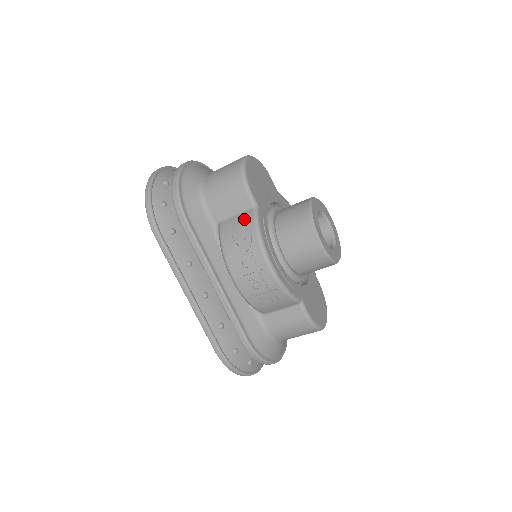
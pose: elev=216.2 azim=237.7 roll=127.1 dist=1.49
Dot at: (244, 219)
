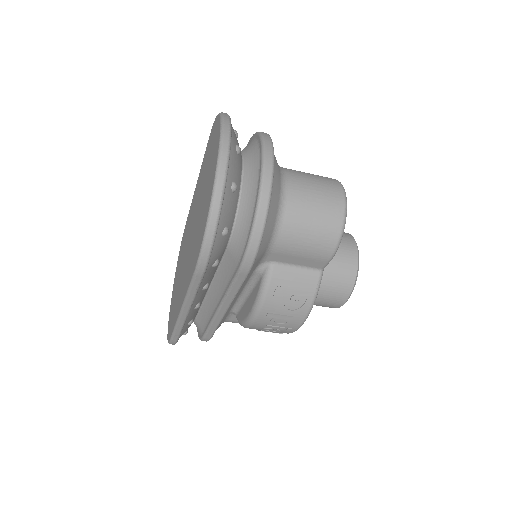
Dot at: (306, 281)
